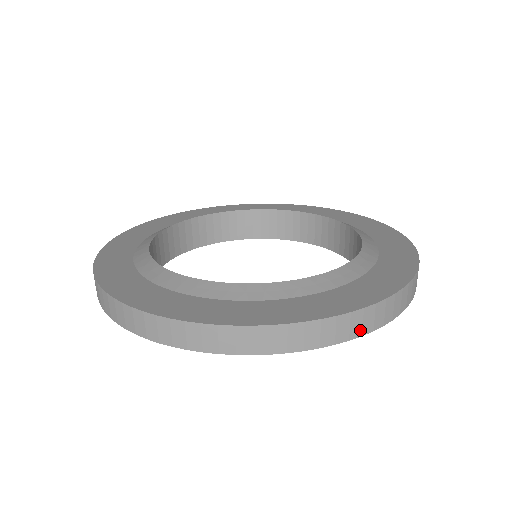
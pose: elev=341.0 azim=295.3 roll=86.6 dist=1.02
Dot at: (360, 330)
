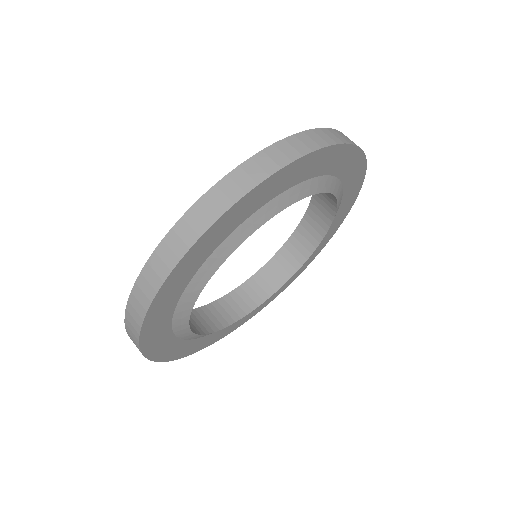
Dot at: (194, 234)
